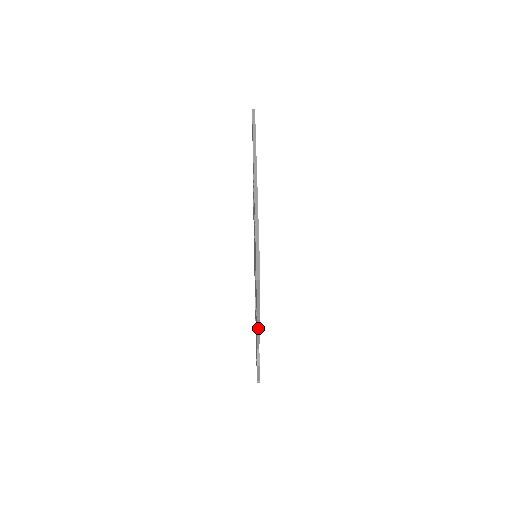
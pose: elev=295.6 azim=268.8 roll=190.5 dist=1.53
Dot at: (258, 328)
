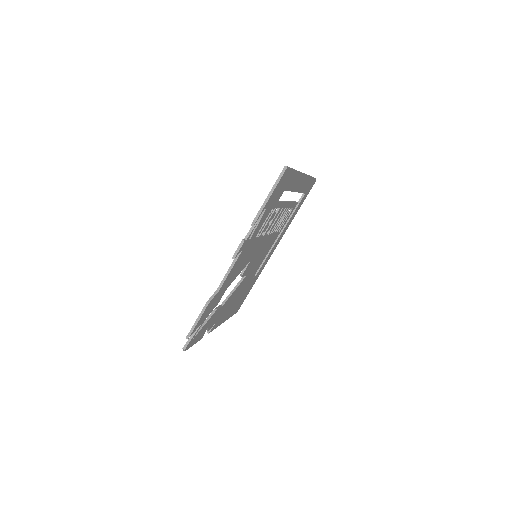
Dot at: (245, 239)
